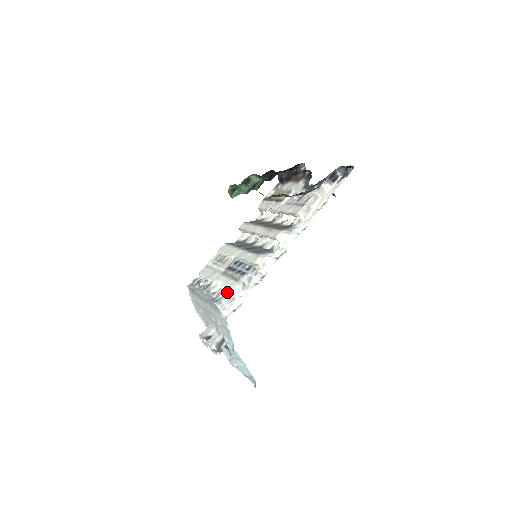
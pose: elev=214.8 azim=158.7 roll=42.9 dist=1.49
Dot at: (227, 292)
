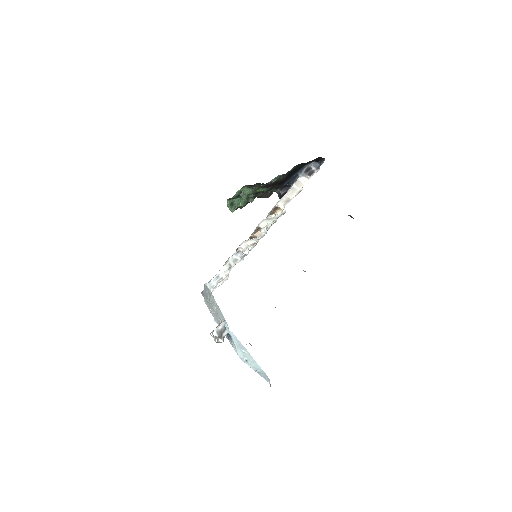
Dot at: occluded
